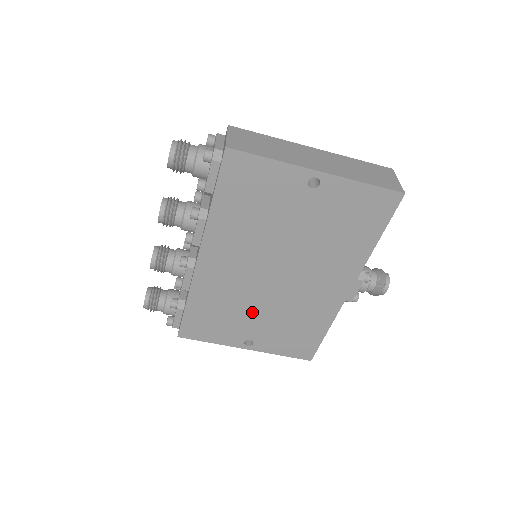
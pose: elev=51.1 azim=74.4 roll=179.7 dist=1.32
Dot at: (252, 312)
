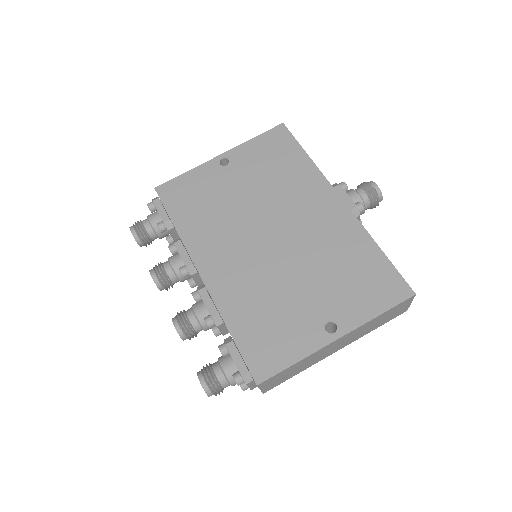
Dot at: (293, 288)
